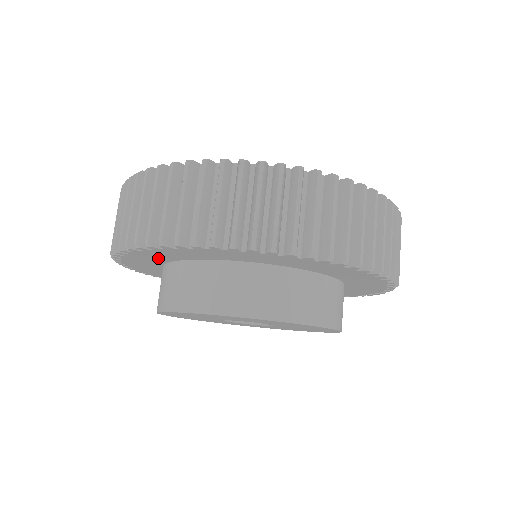
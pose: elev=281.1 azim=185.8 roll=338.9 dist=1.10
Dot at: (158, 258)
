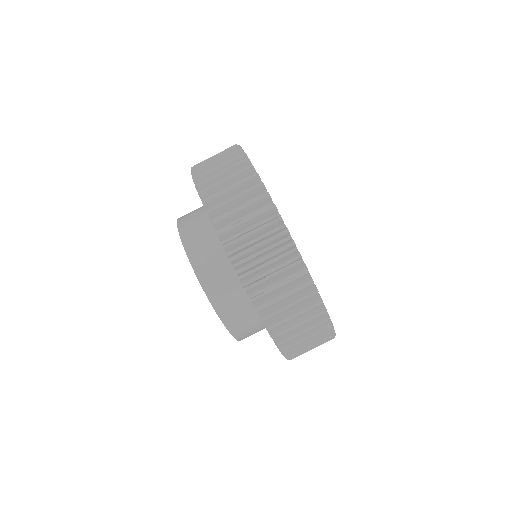
Dot at: occluded
